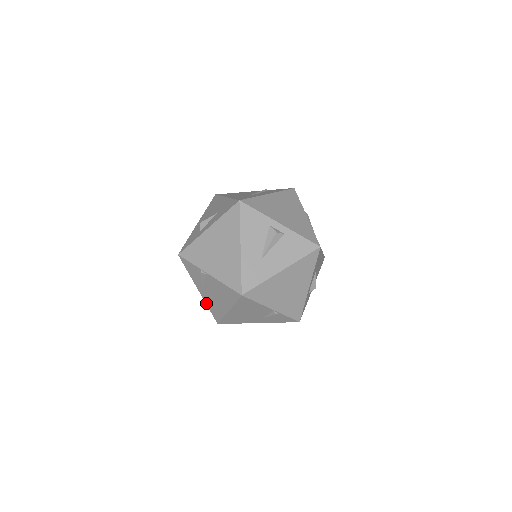
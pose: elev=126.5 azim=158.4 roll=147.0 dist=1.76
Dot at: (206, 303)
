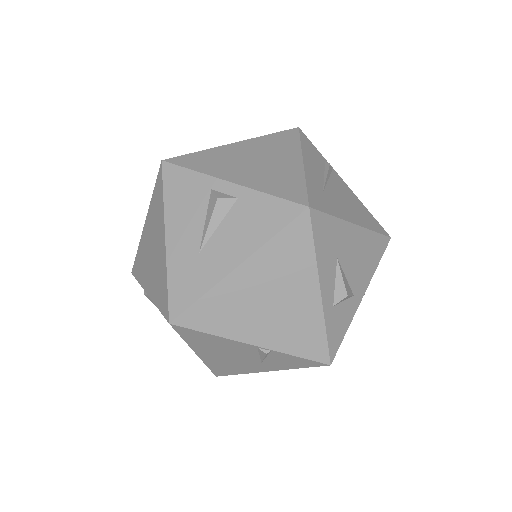
Dot at: occluded
